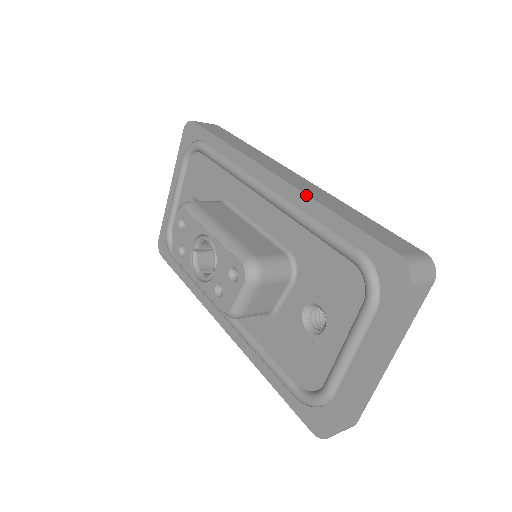
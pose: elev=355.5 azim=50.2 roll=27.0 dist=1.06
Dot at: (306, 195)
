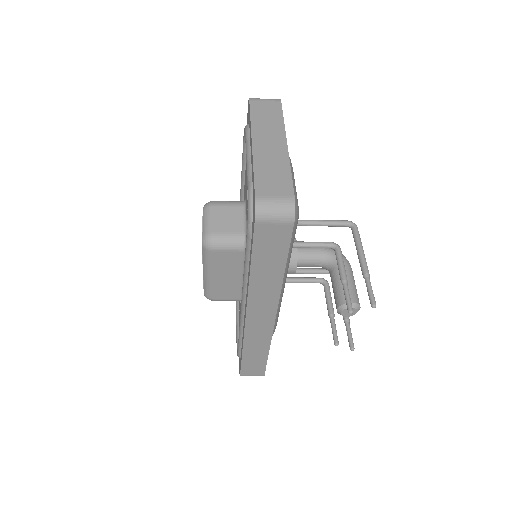
Dot at: occluded
